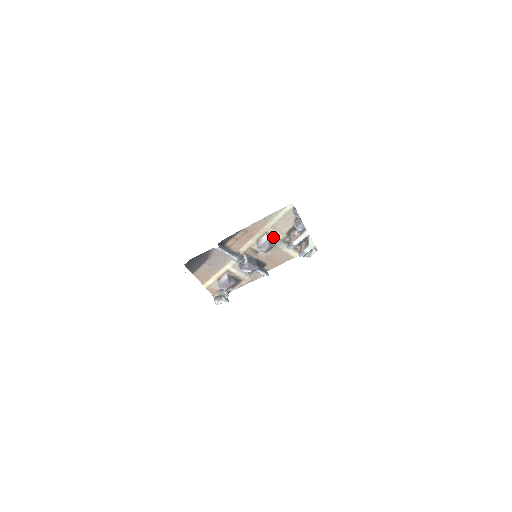
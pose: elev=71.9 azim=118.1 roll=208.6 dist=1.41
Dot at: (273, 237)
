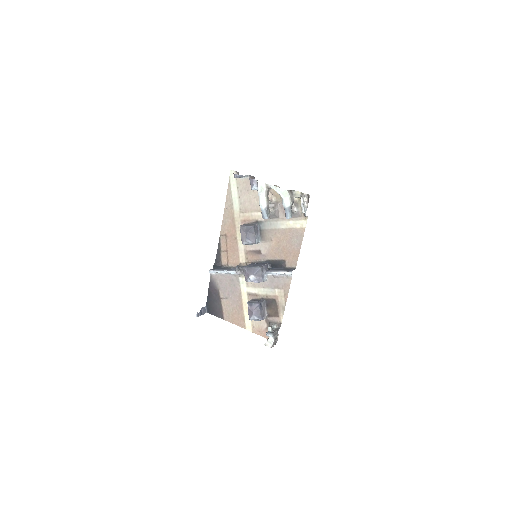
Dot at: (255, 222)
